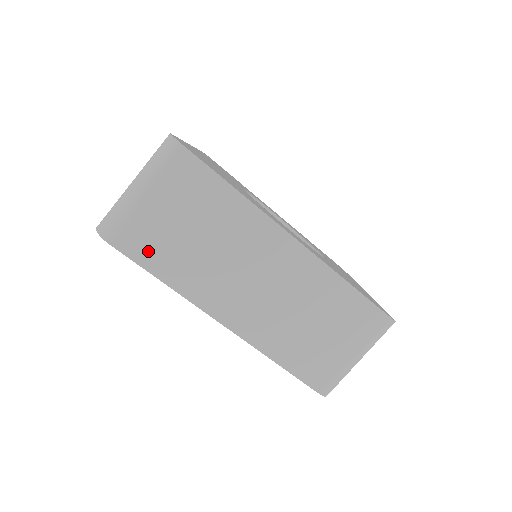
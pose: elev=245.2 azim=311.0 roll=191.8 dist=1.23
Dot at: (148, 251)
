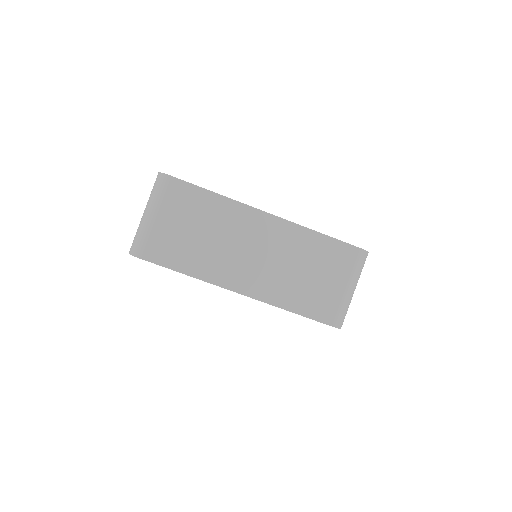
Dot at: (168, 255)
